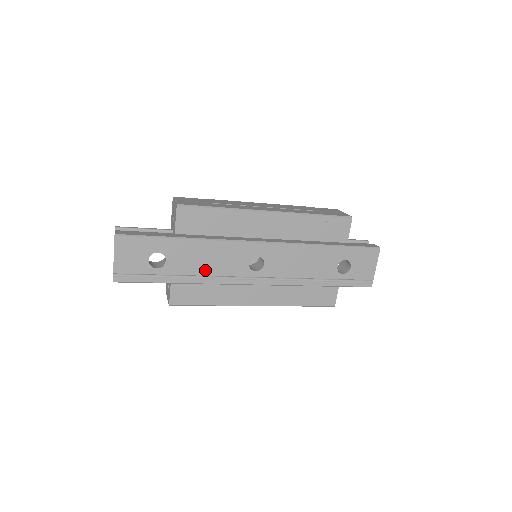
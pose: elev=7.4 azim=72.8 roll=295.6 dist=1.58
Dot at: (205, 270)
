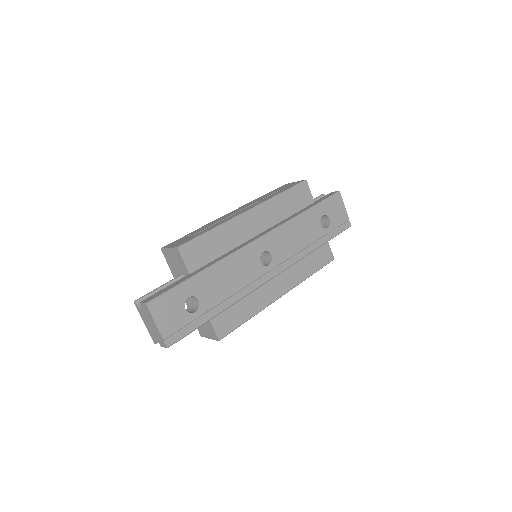
Dot at: (232, 289)
